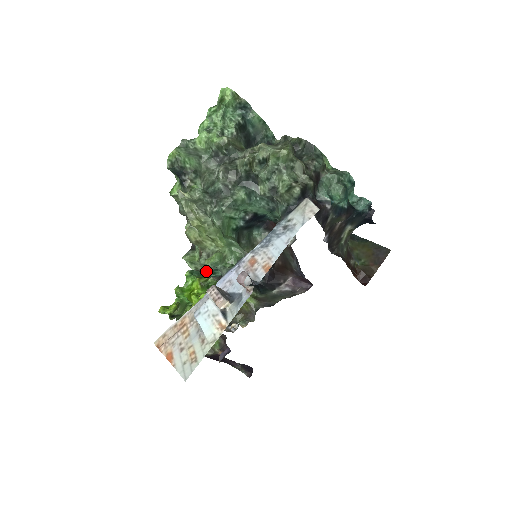
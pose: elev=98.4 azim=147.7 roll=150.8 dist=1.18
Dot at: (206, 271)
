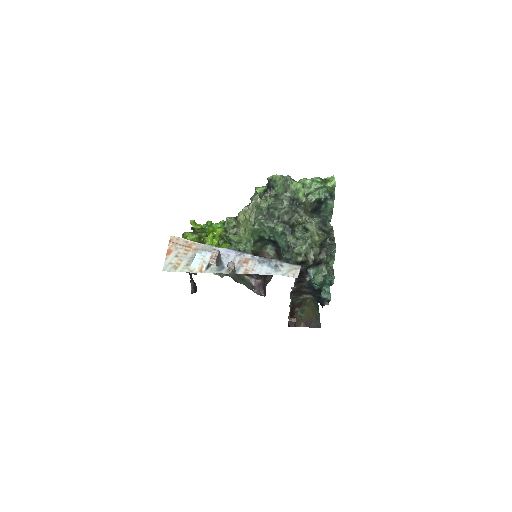
Dot at: (228, 236)
